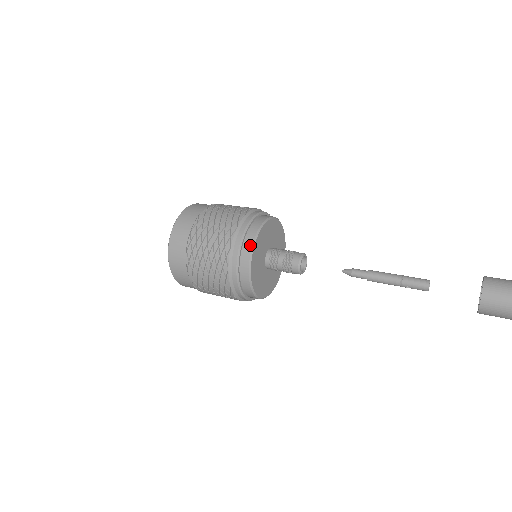
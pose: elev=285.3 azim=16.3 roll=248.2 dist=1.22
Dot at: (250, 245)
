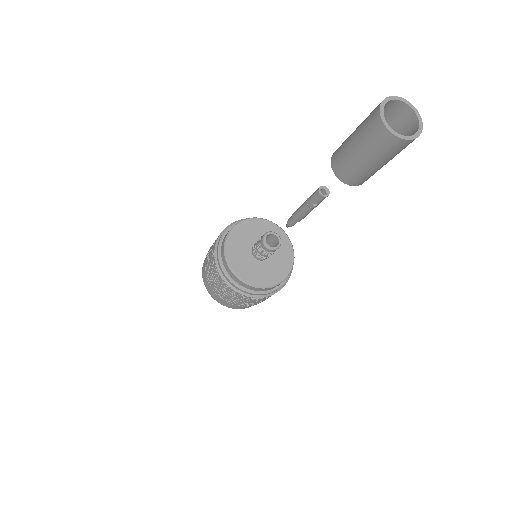
Dot at: (223, 250)
